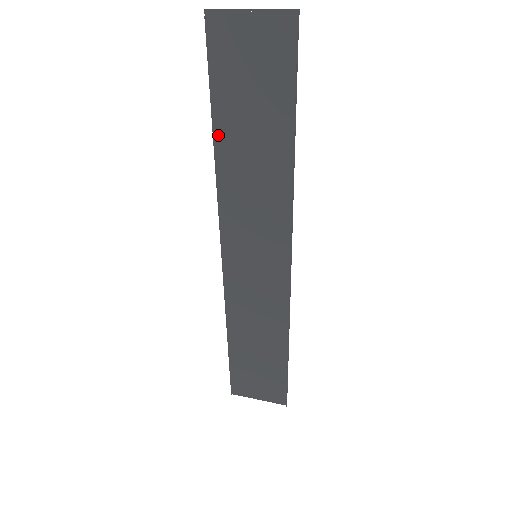
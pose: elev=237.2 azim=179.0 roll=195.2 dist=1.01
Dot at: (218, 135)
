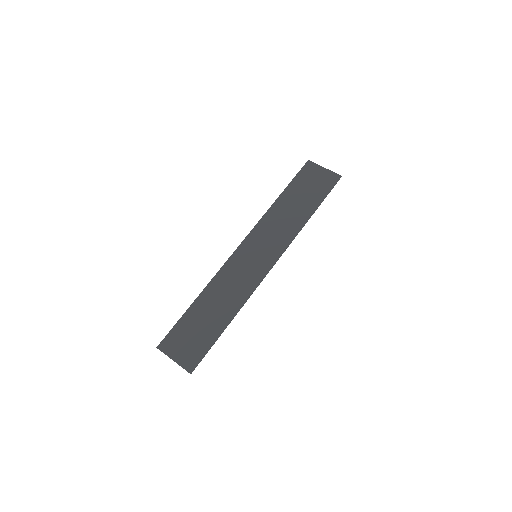
Dot at: (281, 198)
